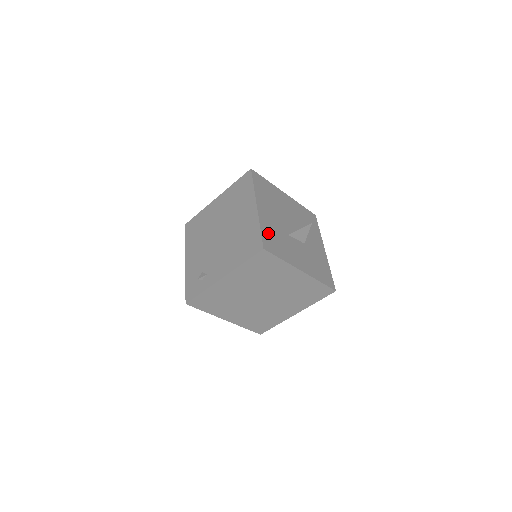
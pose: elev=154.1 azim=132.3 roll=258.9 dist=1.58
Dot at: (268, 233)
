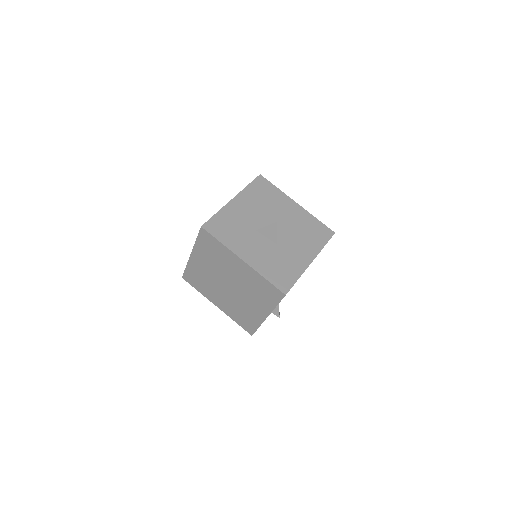
Dot at: (224, 220)
